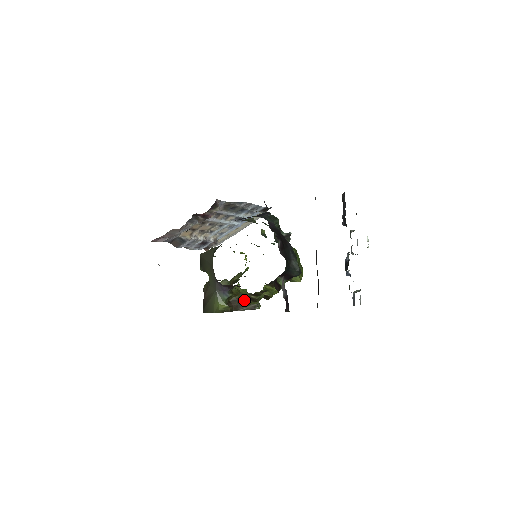
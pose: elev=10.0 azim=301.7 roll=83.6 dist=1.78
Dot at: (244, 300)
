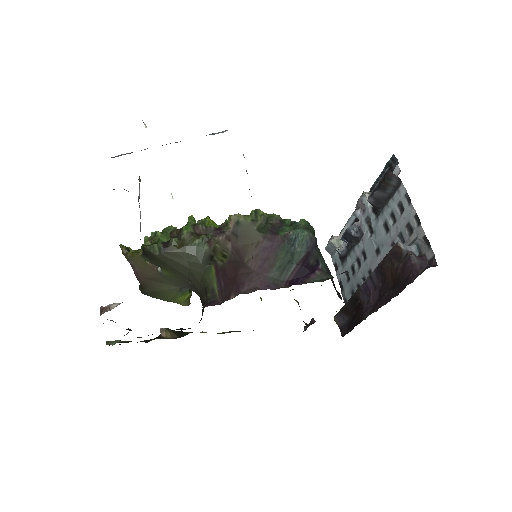
Dot at: occluded
